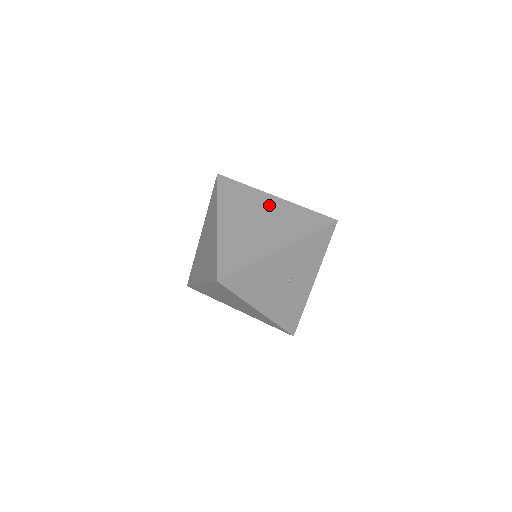
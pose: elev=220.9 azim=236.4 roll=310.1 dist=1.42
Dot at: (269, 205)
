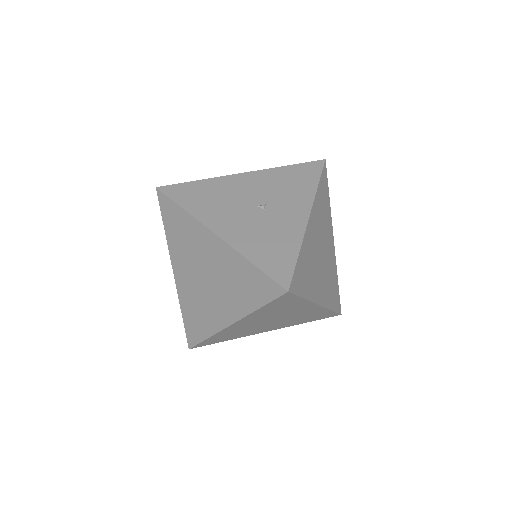
Dot at: occluded
